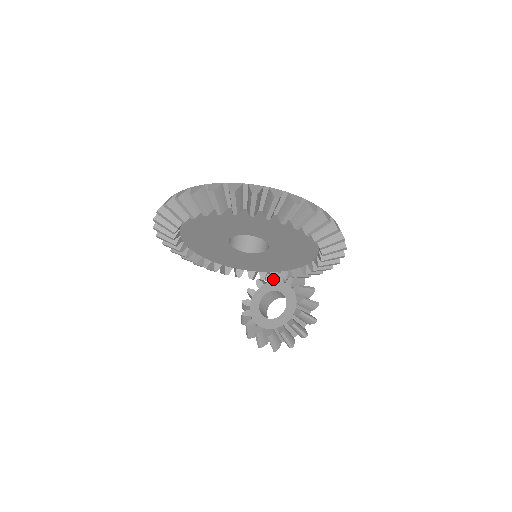
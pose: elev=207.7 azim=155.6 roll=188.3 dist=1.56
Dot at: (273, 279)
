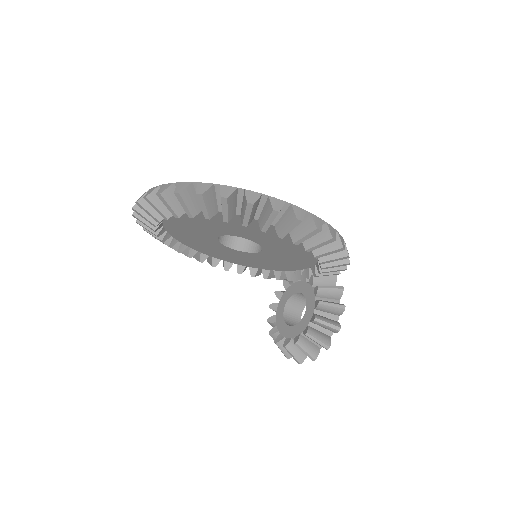
Dot at: (298, 279)
